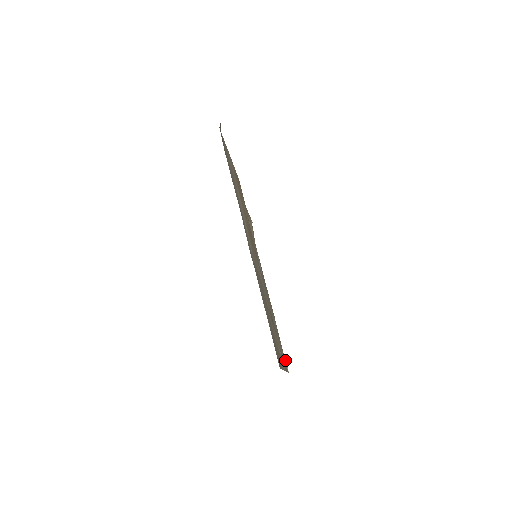
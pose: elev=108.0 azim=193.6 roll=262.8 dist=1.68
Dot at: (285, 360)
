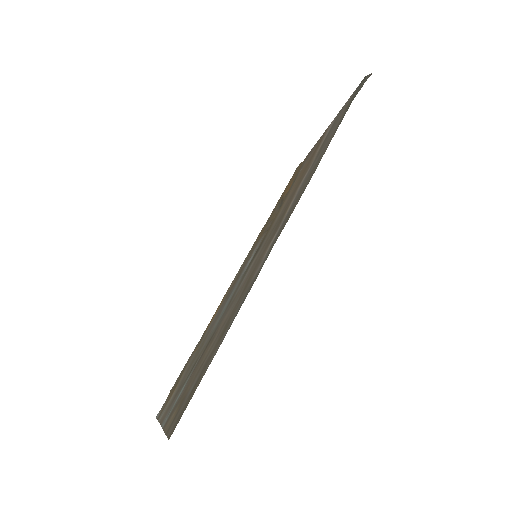
Dot at: (167, 400)
